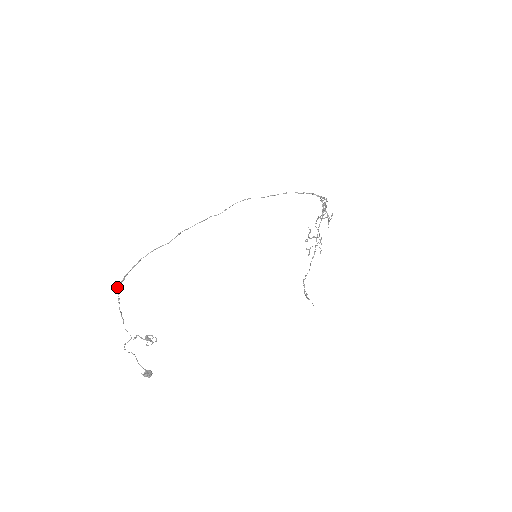
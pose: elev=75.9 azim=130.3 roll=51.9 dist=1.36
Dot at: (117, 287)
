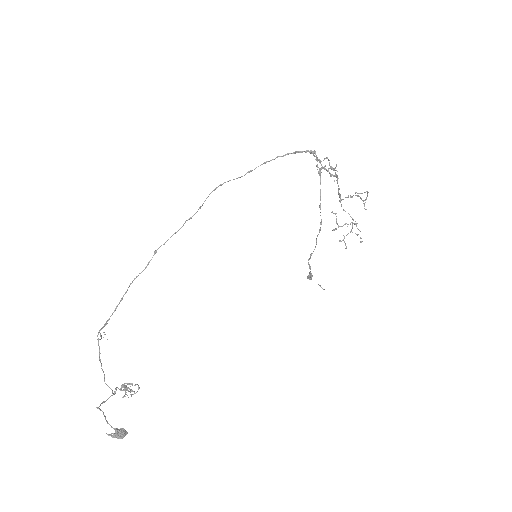
Dot at: (97, 335)
